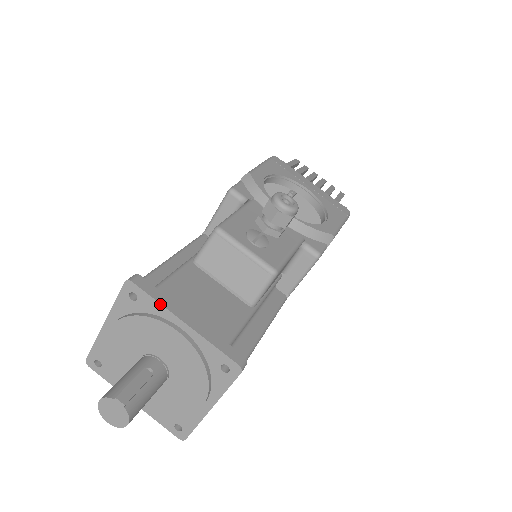
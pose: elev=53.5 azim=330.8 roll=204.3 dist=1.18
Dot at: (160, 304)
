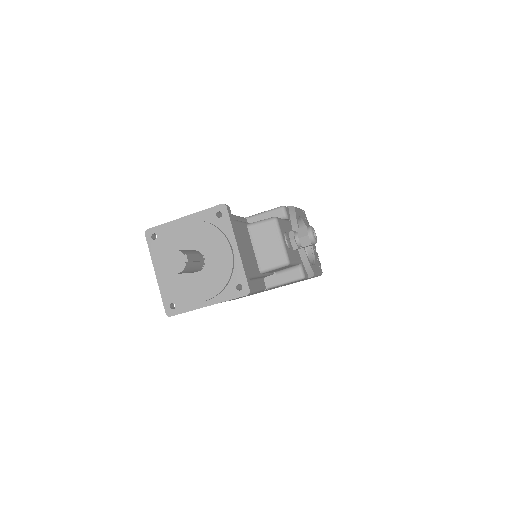
Dot at: (232, 229)
